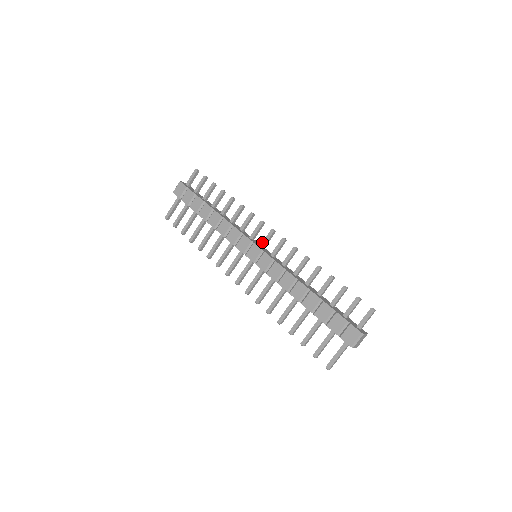
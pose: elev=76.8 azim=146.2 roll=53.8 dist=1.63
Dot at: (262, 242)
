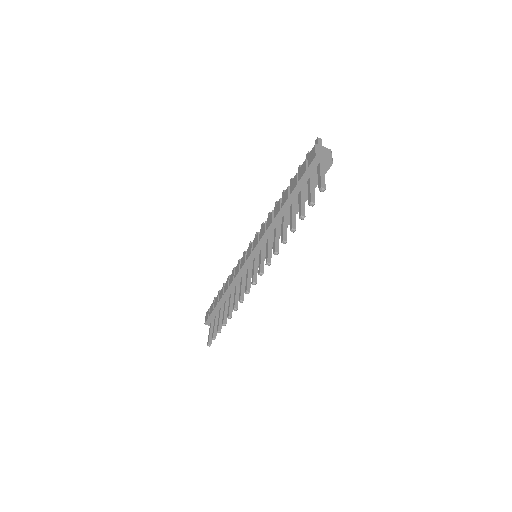
Dot at: occluded
